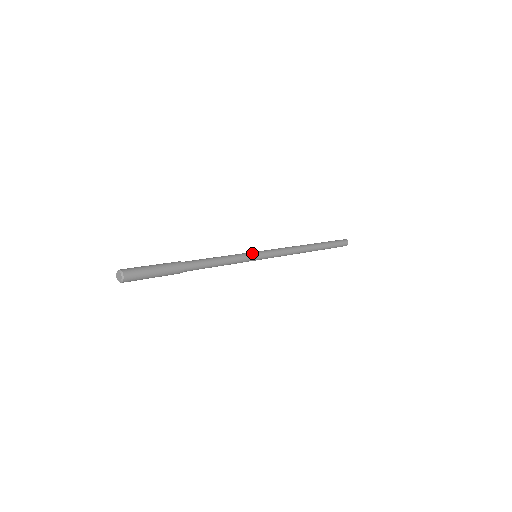
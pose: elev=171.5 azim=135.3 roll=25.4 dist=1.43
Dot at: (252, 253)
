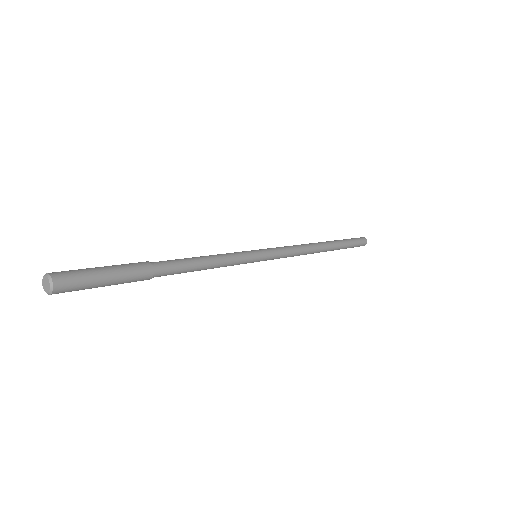
Dot at: (248, 251)
